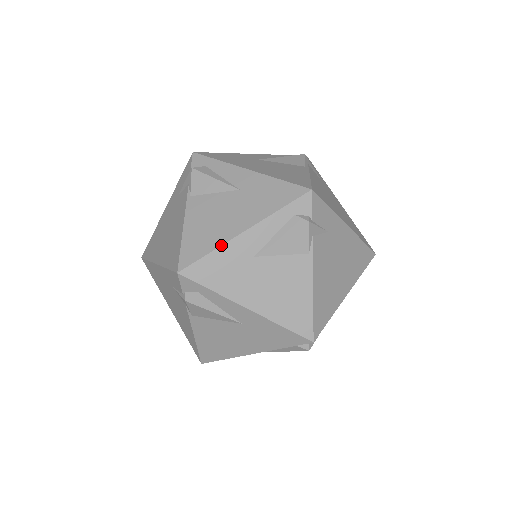
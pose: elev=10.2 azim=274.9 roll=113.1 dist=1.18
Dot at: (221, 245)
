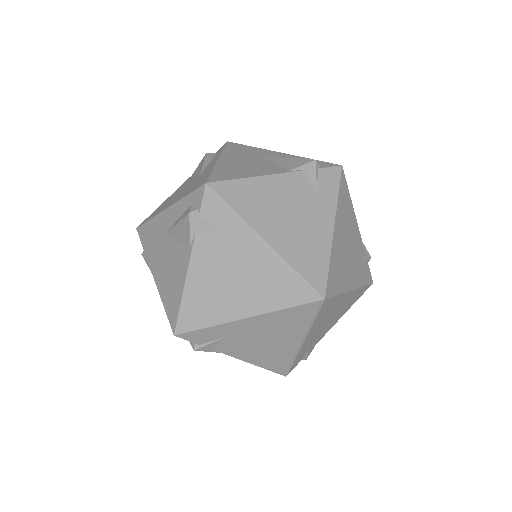
Dot at: (155, 215)
